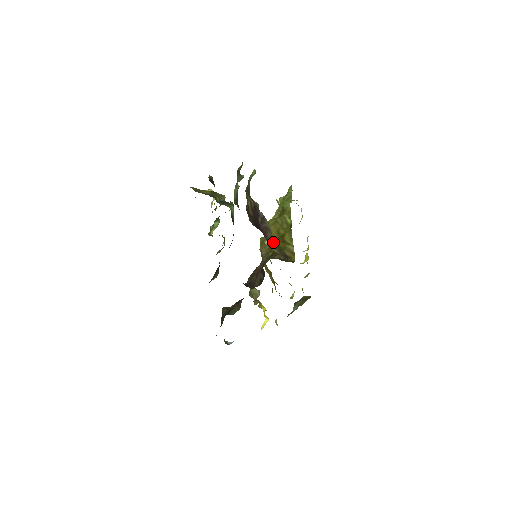
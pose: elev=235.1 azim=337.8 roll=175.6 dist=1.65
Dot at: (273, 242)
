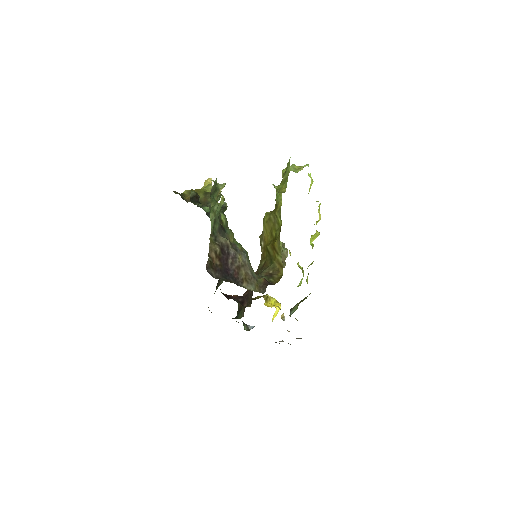
Dot at: (249, 276)
